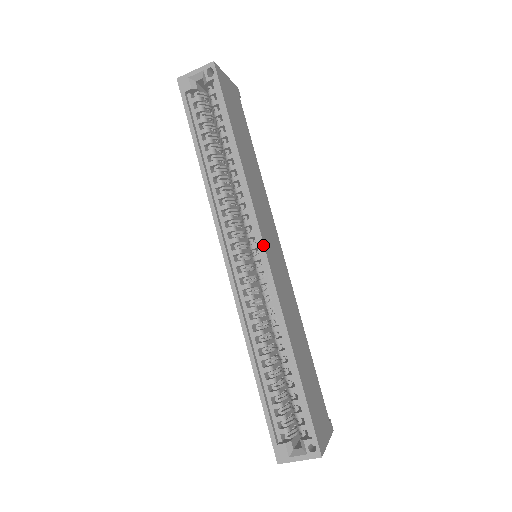
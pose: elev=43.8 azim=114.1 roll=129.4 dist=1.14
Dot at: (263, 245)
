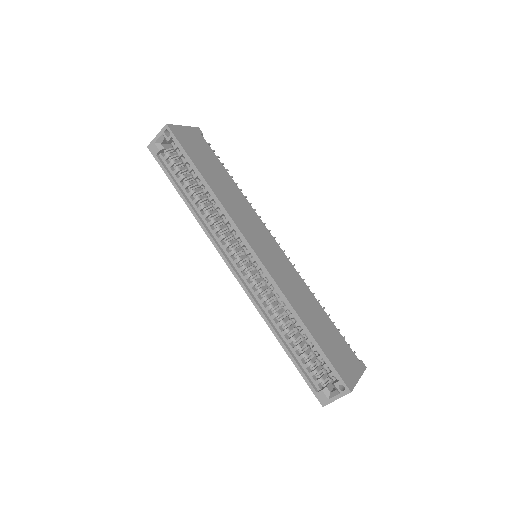
Dot at: (252, 250)
